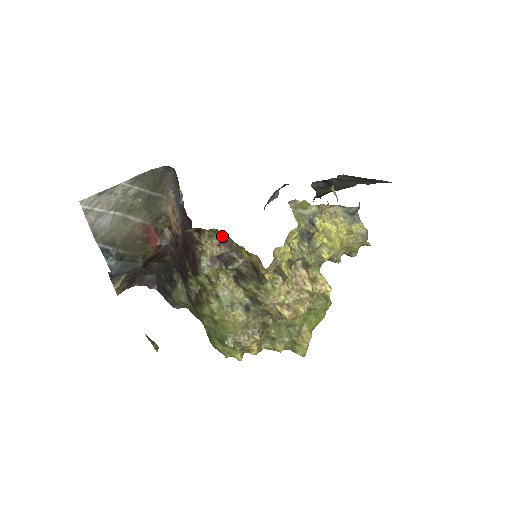
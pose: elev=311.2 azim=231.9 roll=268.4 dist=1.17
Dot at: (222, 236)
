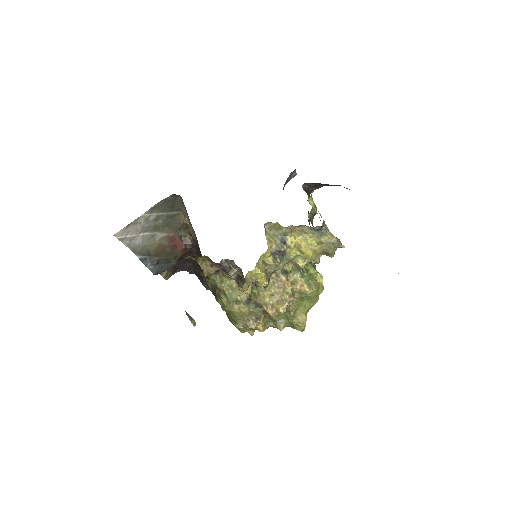
Dot at: (211, 261)
